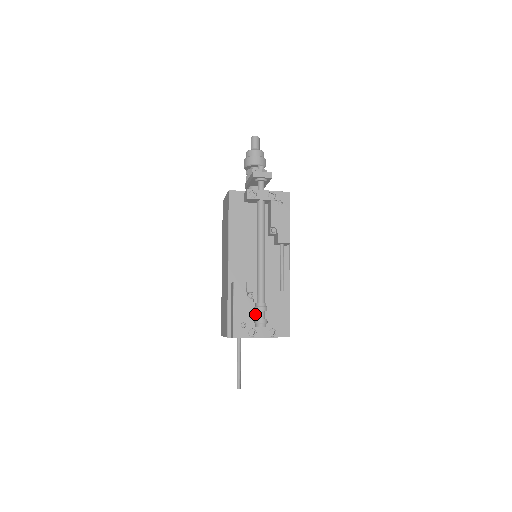
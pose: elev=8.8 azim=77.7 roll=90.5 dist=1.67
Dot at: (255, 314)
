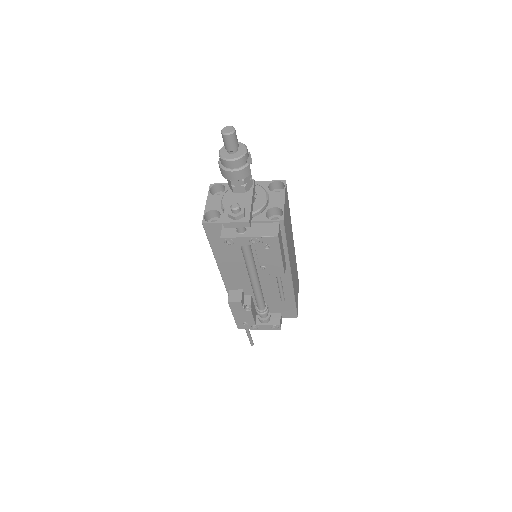
Dot at: occluded
